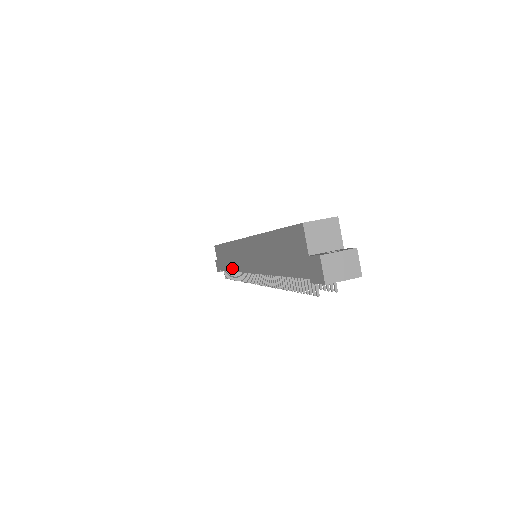
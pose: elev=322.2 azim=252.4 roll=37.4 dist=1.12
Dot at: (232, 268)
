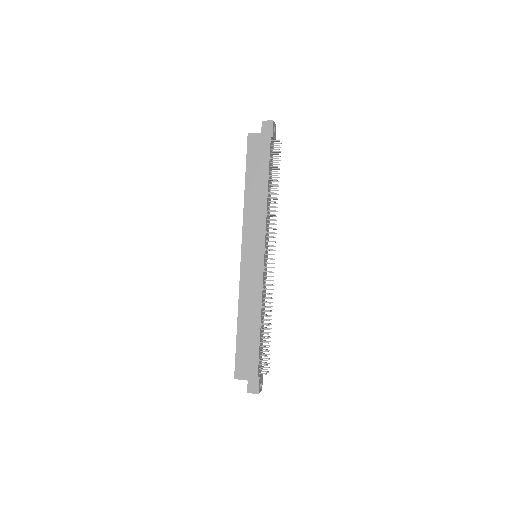
Dot at: (258, 309)
